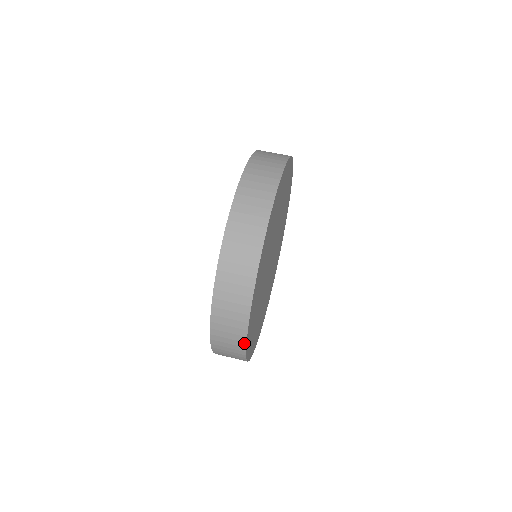
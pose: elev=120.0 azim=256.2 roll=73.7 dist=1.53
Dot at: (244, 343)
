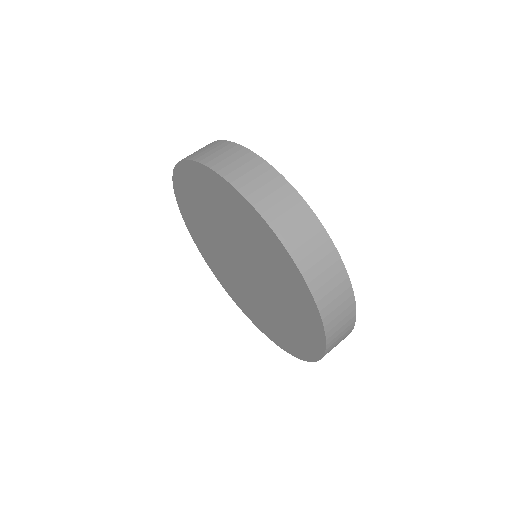
Dot at: occluded
